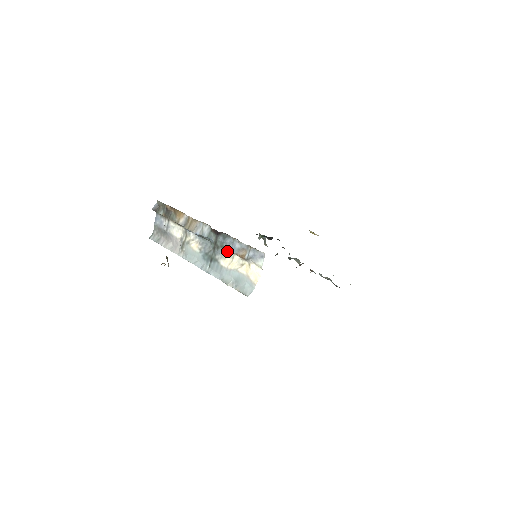
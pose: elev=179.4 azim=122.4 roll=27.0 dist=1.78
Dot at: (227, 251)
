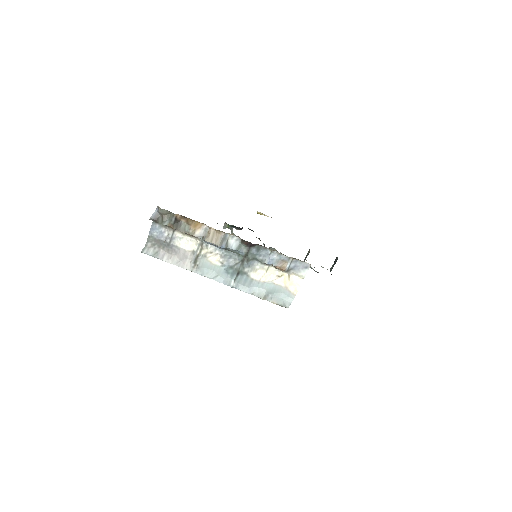
Dot at: (259, 263)
